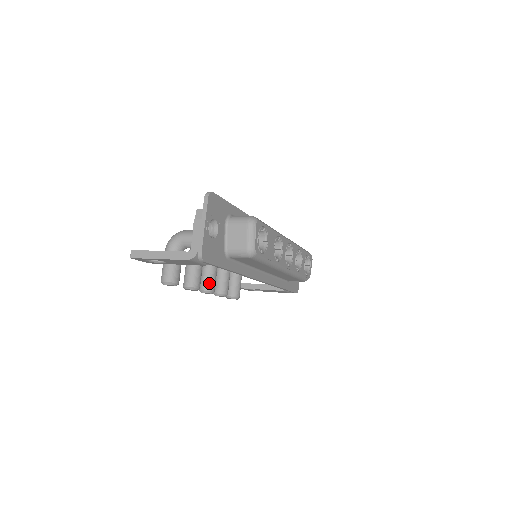
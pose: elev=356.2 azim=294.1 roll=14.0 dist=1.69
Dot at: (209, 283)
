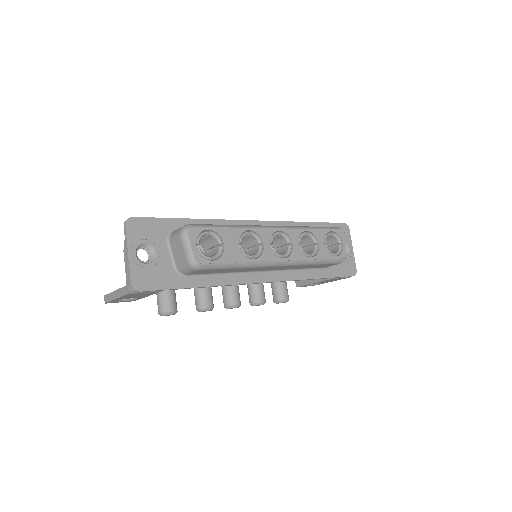
Dot at: (229, 297)
